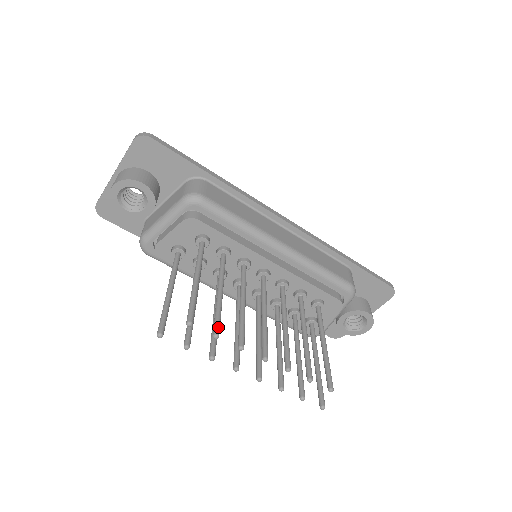
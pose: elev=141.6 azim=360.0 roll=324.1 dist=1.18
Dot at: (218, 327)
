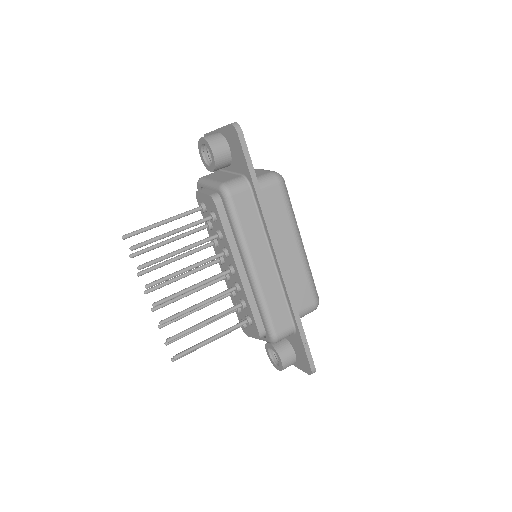
Dot at: (145, 265)
